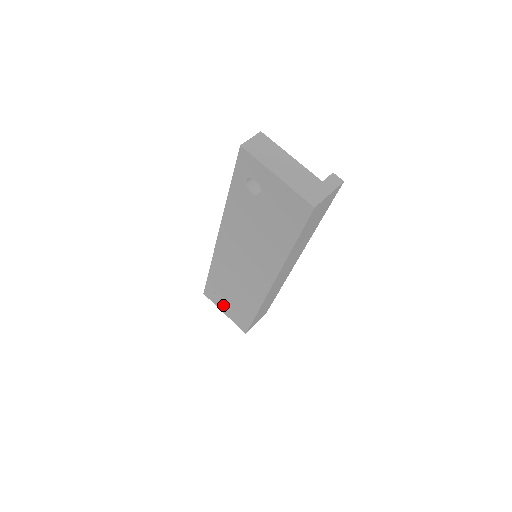
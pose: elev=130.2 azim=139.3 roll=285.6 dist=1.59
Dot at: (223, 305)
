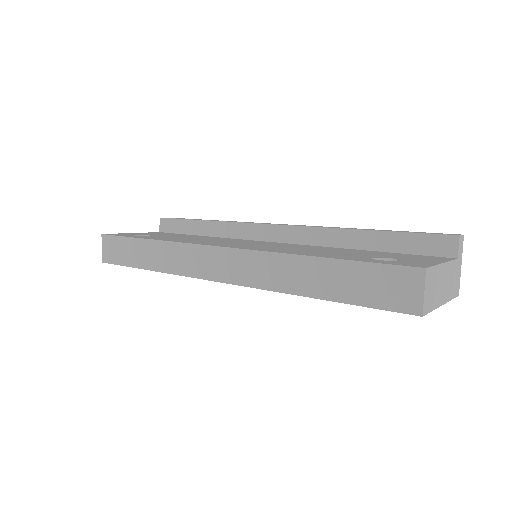
Dot at: occluded
